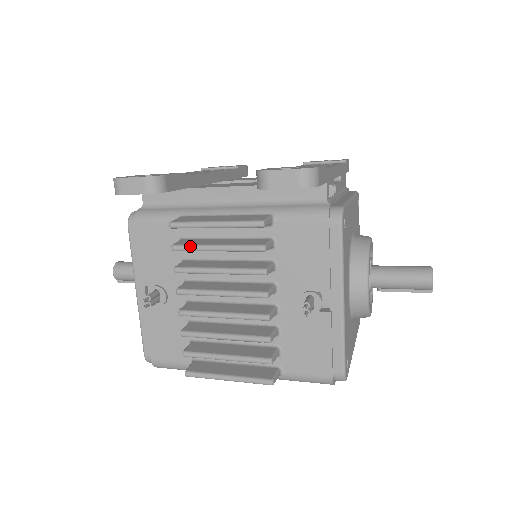
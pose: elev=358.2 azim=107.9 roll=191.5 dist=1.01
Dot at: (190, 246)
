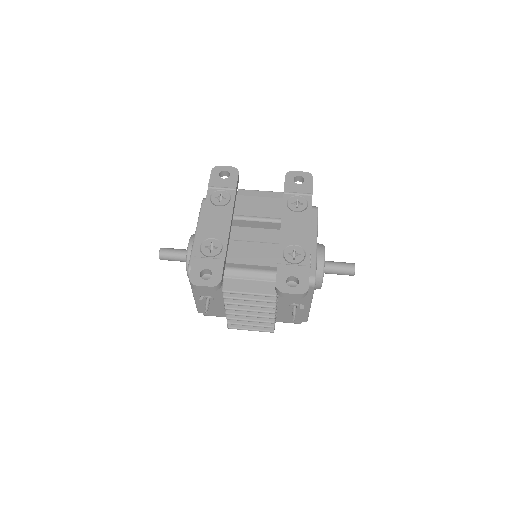
Dot at: (234, 299)
